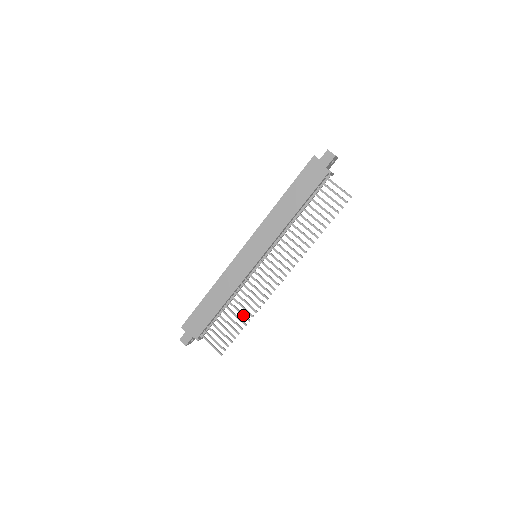
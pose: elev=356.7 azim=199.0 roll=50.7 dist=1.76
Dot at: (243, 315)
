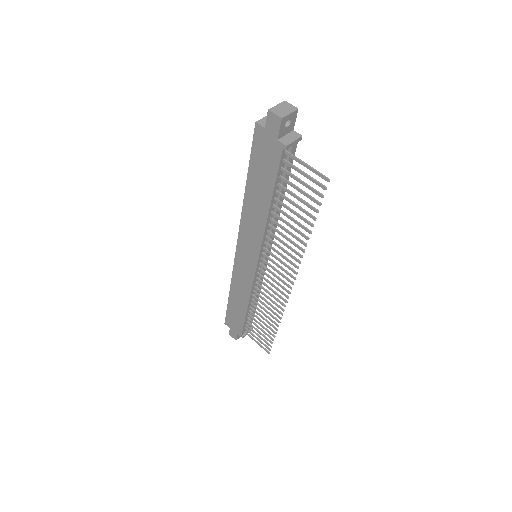
Dot at: (270, 320)
